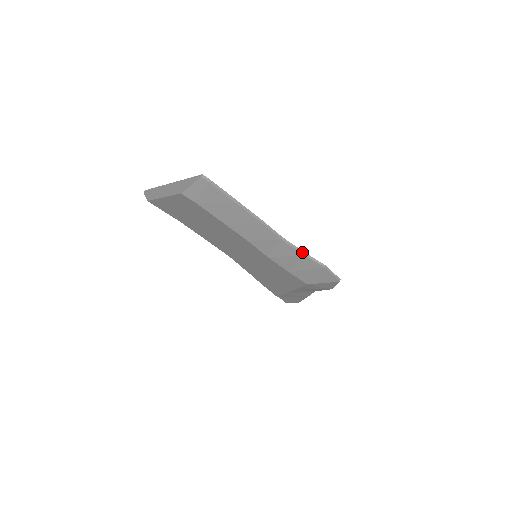
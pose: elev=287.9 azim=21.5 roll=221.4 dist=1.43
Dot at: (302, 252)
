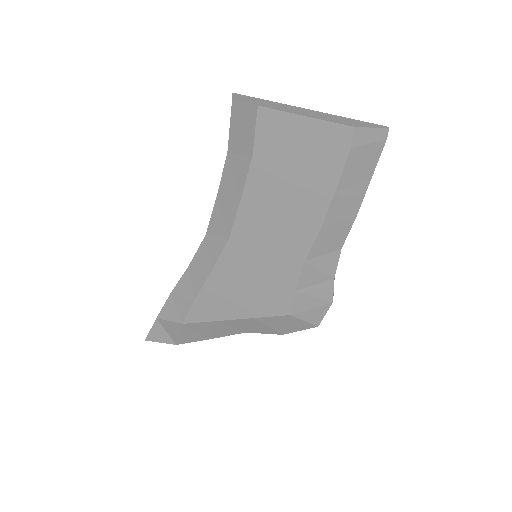
Dot at: occluded
